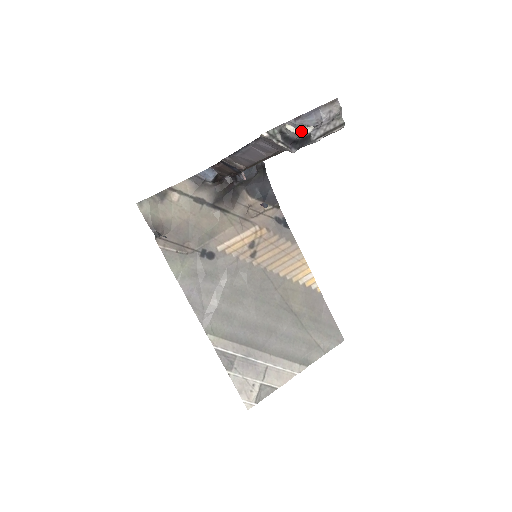
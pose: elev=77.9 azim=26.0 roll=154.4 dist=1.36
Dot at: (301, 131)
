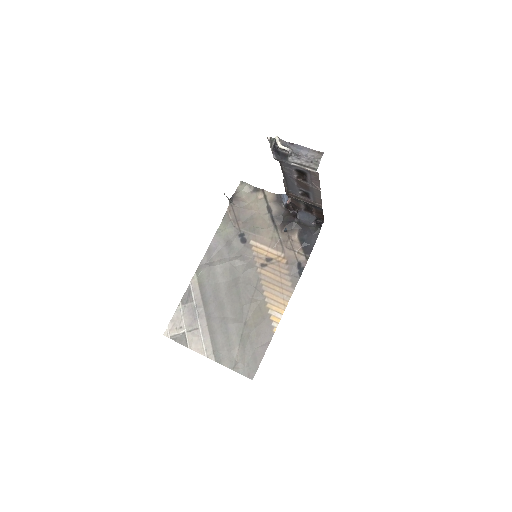
Dot at: (281, 145)
